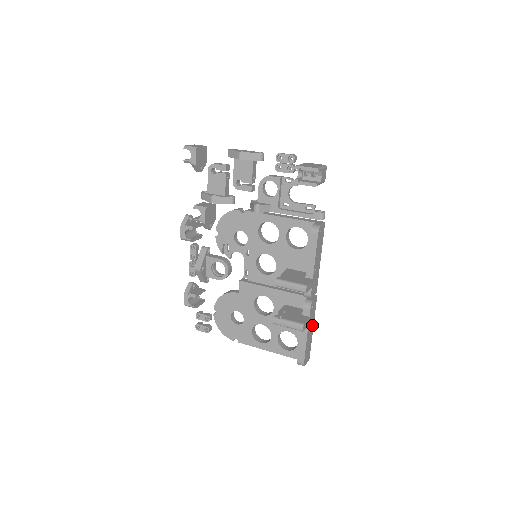
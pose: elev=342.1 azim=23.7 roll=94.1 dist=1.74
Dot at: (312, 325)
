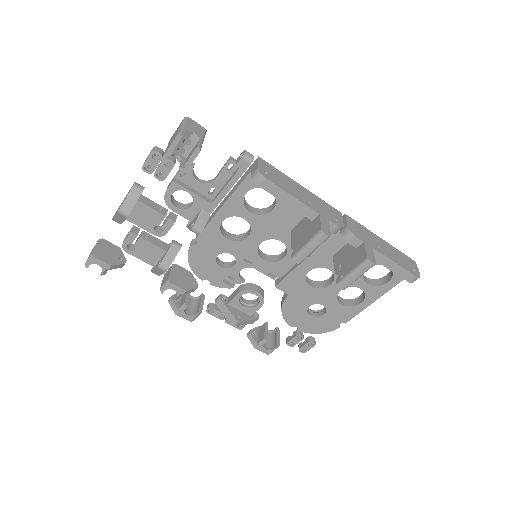
Dot at: (377, 240)
